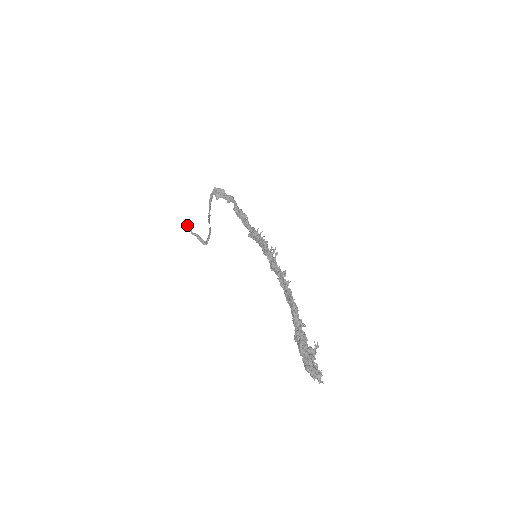
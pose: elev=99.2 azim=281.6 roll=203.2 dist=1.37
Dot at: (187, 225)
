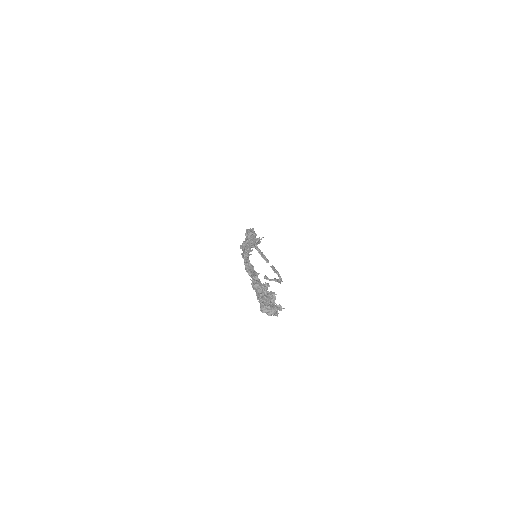
Dot at: (264, 277)
